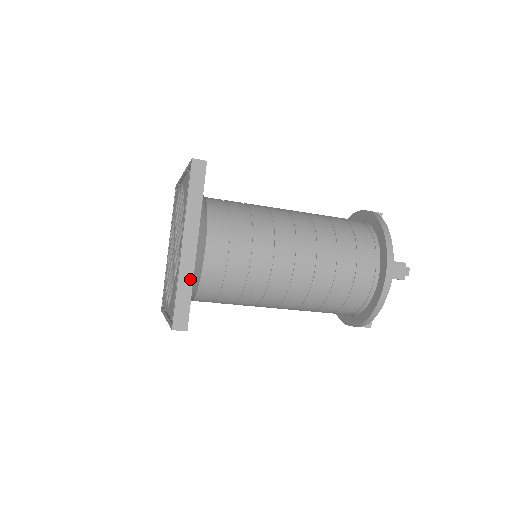
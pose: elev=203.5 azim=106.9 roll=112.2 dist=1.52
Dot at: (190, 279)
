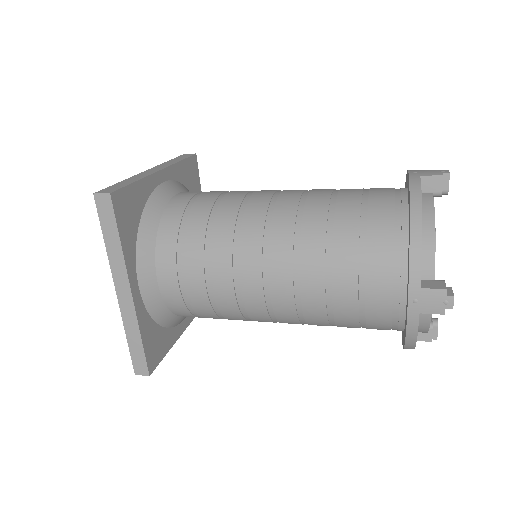
Dot at: (136, 327)
